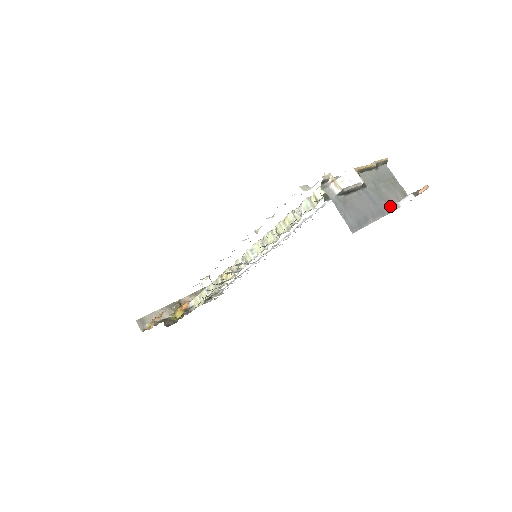
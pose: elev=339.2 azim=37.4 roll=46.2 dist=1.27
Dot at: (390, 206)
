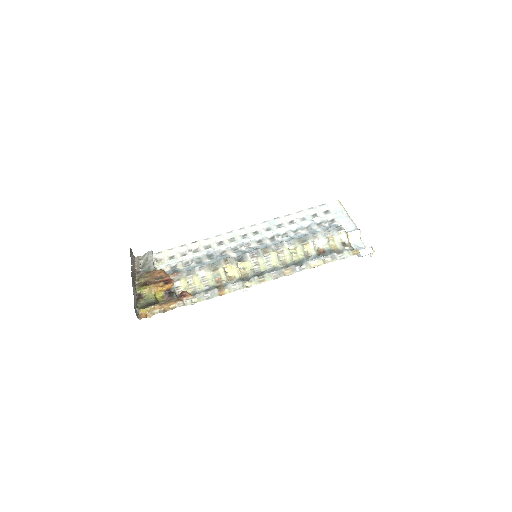
Dot at: occluded
